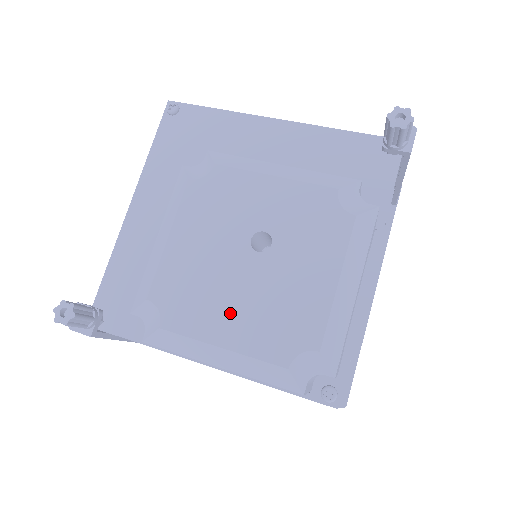
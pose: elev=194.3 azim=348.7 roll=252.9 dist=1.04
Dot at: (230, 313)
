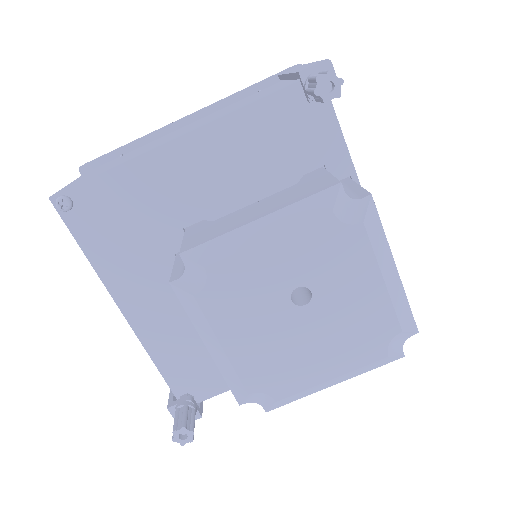
Dot at: (319, 357)
